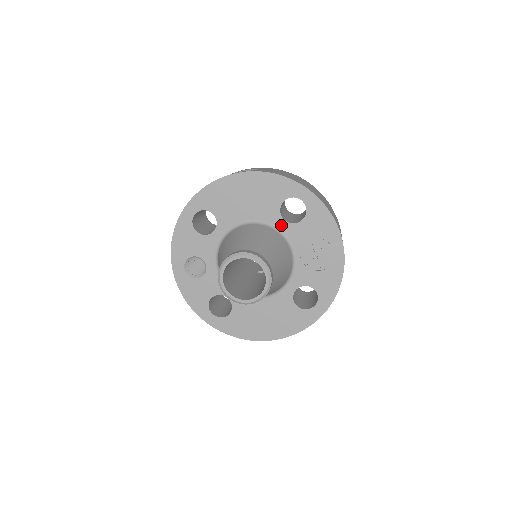
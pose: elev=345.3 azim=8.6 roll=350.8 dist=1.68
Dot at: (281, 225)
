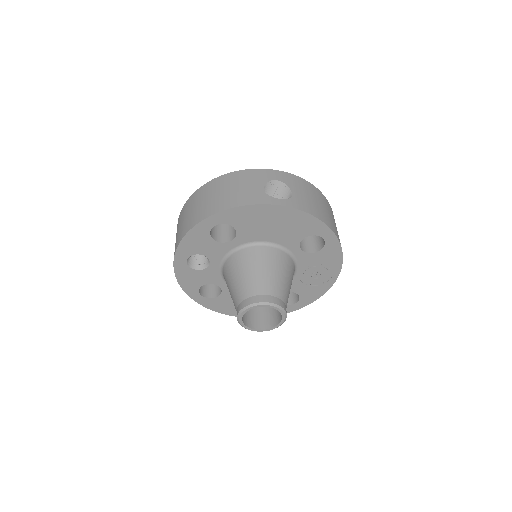
Dot at: (296, 251)
